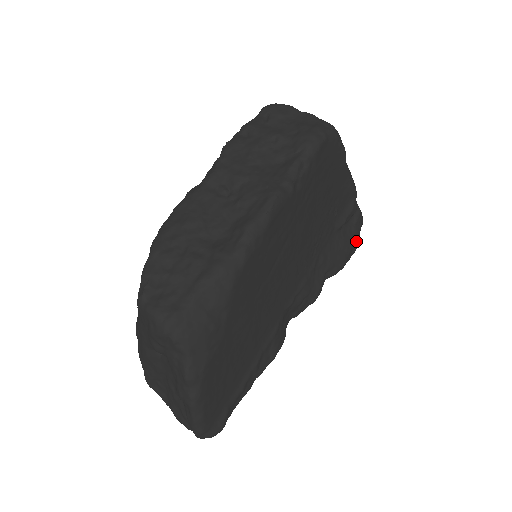
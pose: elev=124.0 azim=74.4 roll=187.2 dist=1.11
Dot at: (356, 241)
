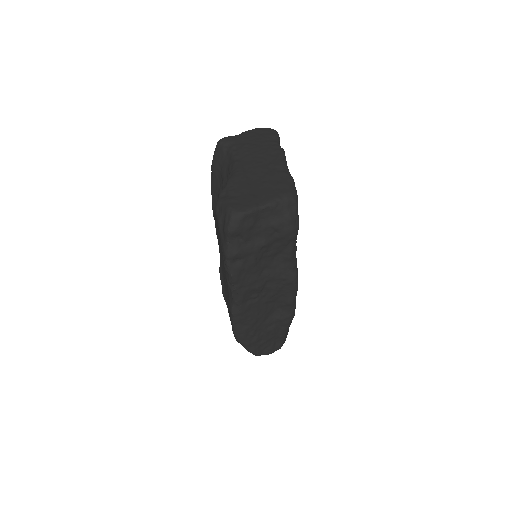
Dot at: occluded
